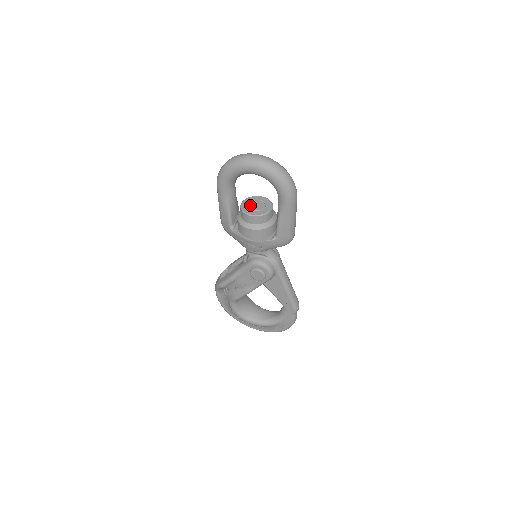
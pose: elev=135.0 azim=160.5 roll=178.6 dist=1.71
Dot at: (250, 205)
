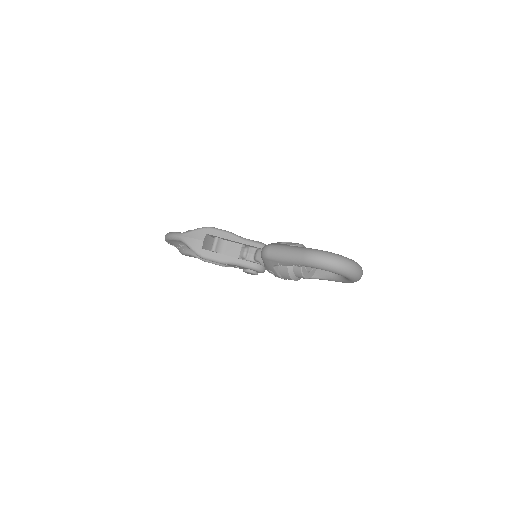
Dot at: occluded
